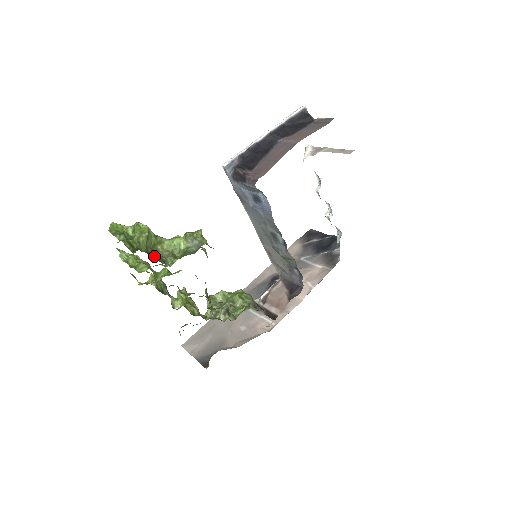
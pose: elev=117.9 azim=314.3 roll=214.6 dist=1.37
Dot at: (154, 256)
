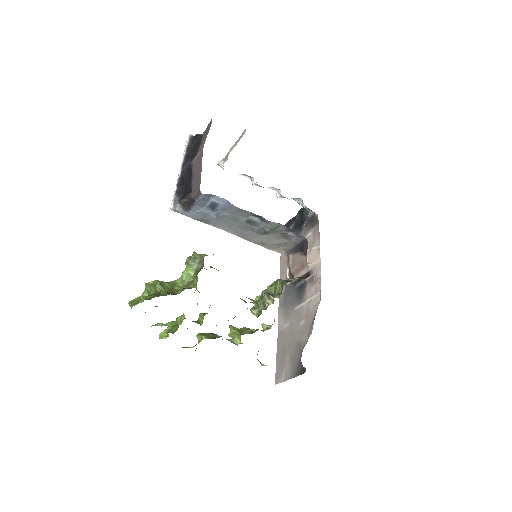
Dot at: occluded
